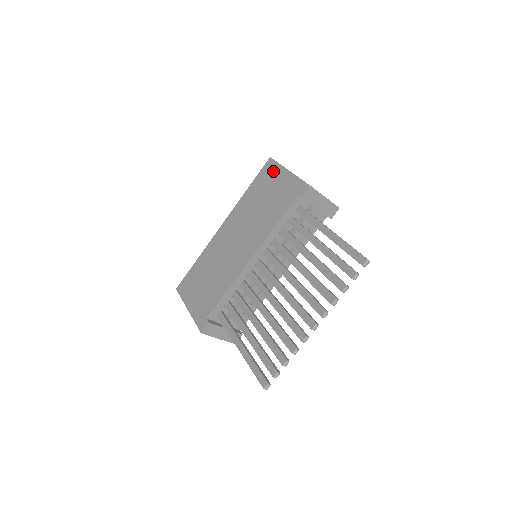
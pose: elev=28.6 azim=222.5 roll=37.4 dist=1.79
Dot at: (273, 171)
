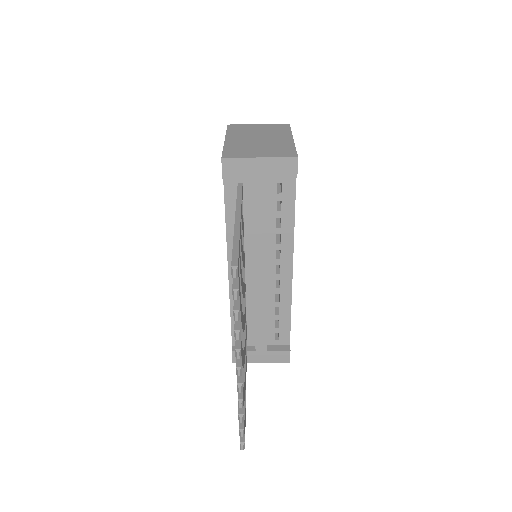
Dot at: occluded
